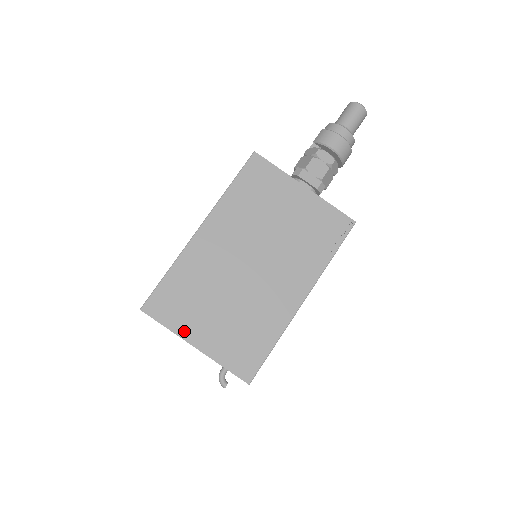
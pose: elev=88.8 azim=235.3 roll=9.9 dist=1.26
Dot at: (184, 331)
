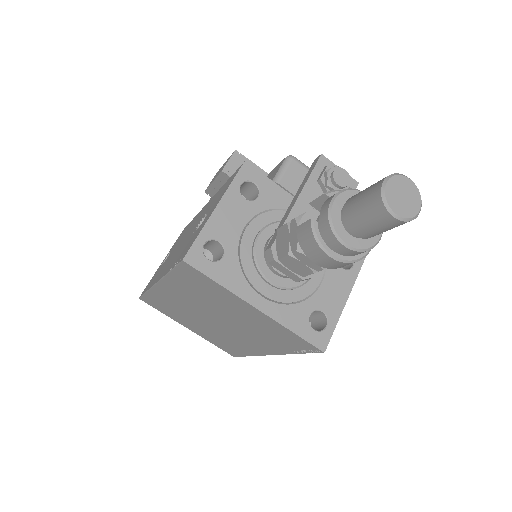
Dot at: (176, 320)
